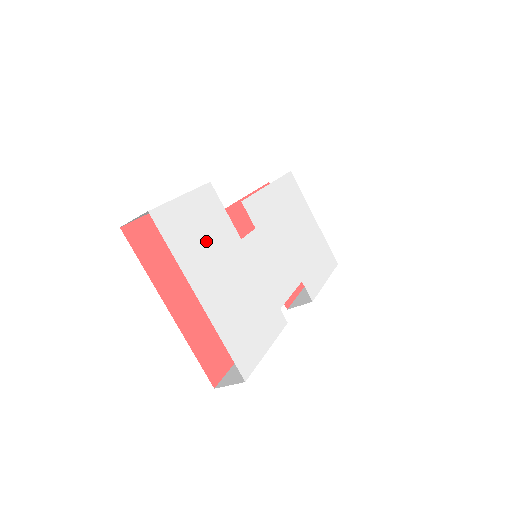
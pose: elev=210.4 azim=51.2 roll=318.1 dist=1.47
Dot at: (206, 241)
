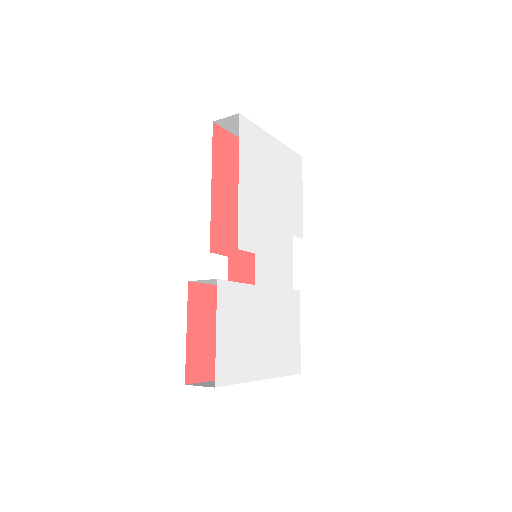
Dot at: (244, 334)
